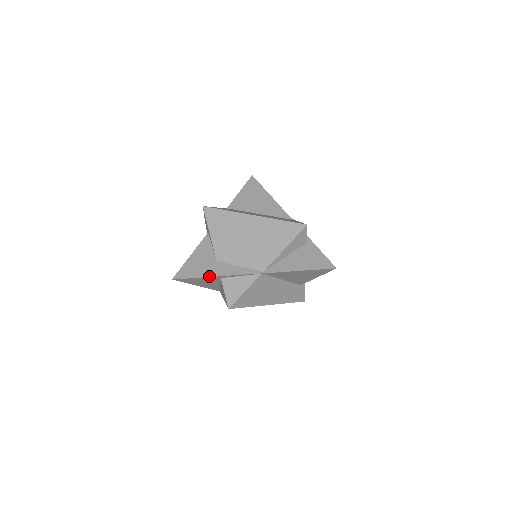
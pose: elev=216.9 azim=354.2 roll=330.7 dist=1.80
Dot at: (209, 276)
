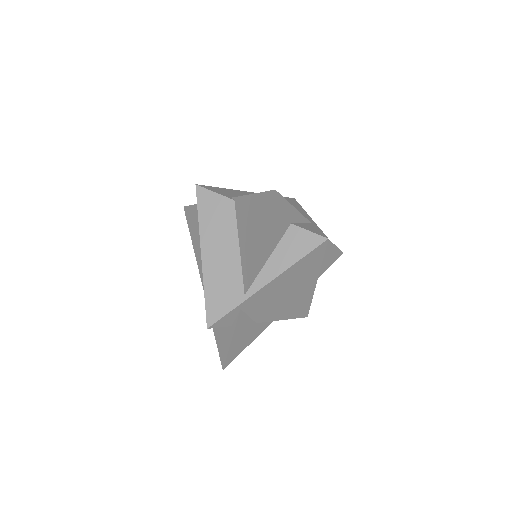
Dot at: (191, 239)
